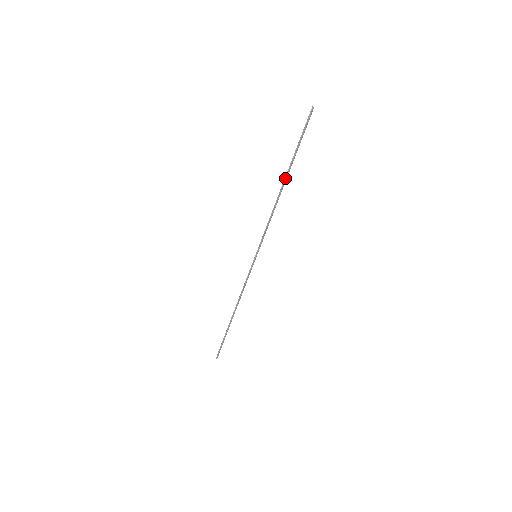
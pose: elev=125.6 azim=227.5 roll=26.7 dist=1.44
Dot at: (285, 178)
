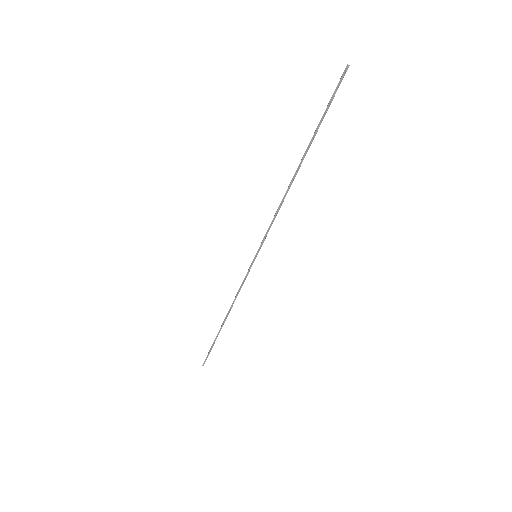
Dot at: (301, 162)
